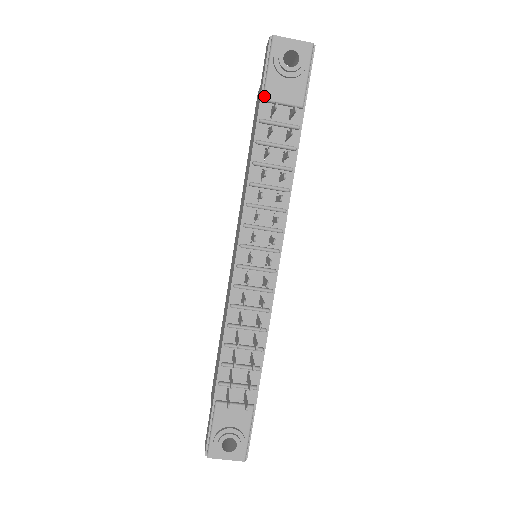
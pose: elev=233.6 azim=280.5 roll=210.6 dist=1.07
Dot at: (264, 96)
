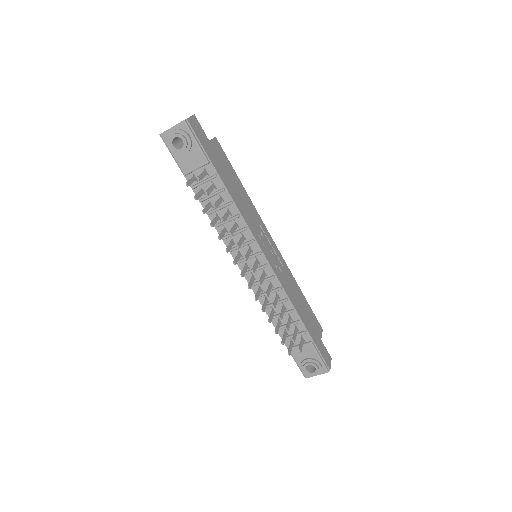
Dot at: (183, 173)
